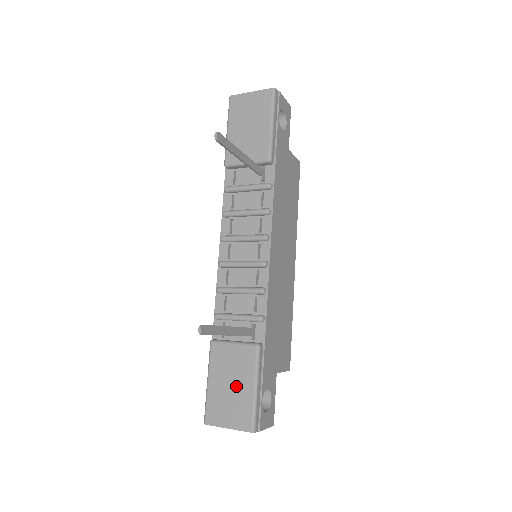
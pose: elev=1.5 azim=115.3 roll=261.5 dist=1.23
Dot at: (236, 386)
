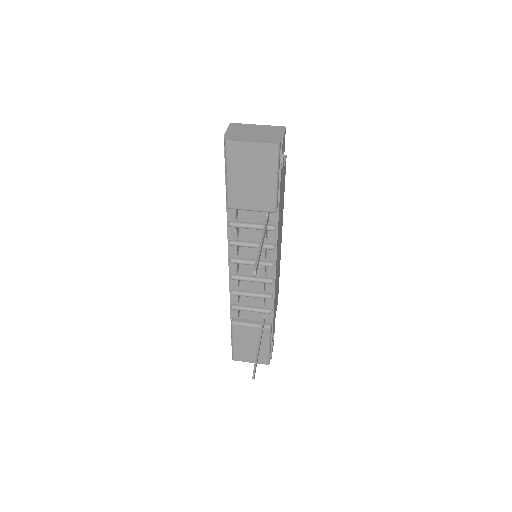
Dot at: (255, 346)
